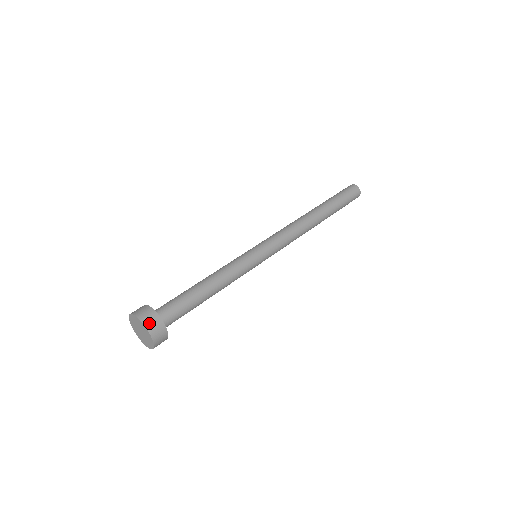
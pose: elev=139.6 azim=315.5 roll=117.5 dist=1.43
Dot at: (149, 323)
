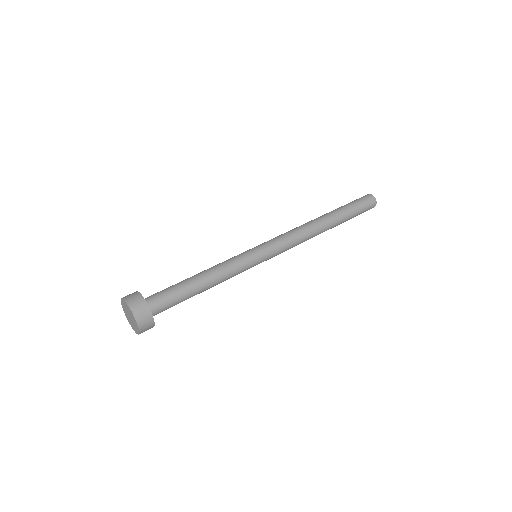
Dot at: (141, 321)
